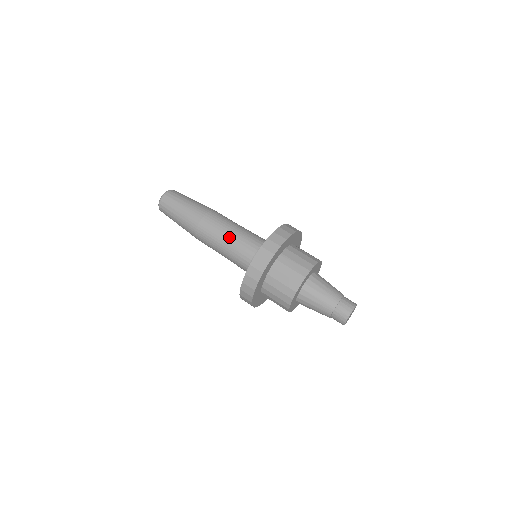
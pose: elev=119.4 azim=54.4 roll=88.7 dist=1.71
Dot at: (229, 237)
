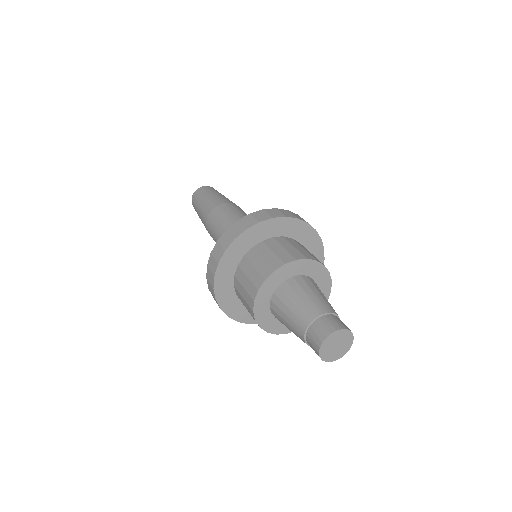
Dot at: occluded
